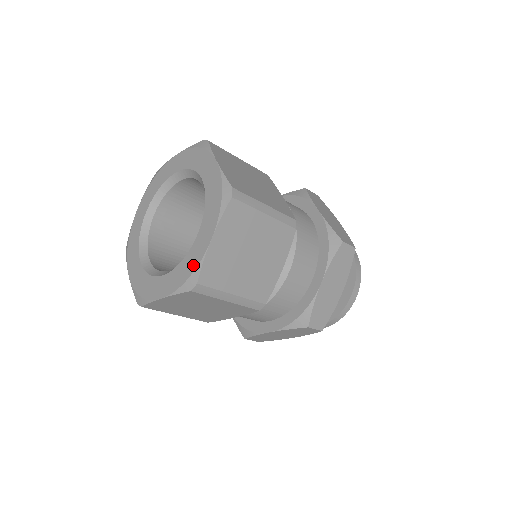
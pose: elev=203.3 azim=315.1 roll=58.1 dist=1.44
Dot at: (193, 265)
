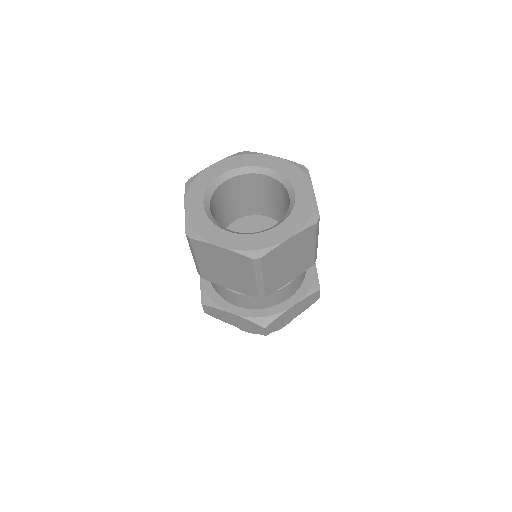
Dot at: (309, 207)
